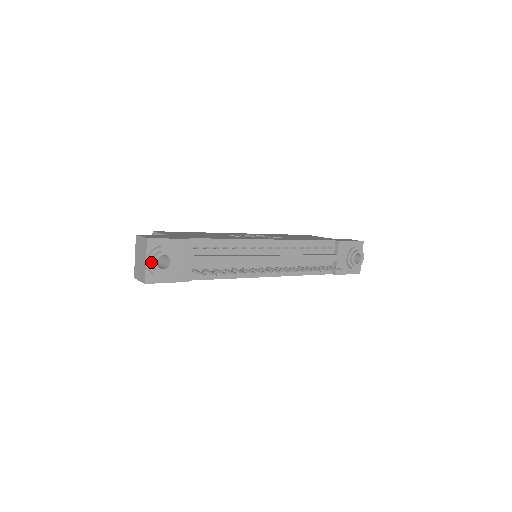
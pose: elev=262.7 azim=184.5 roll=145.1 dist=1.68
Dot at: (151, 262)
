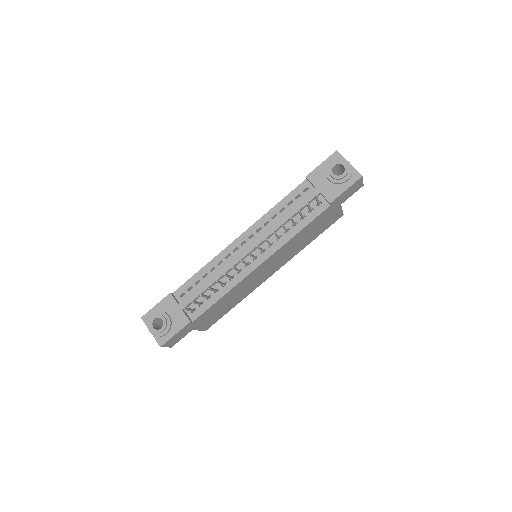
Dot at: (152, 330)
